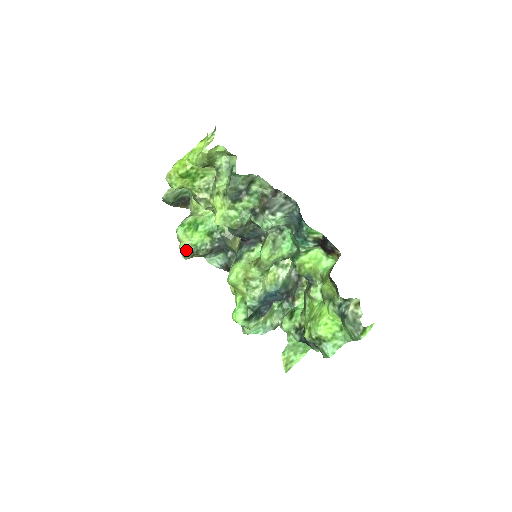
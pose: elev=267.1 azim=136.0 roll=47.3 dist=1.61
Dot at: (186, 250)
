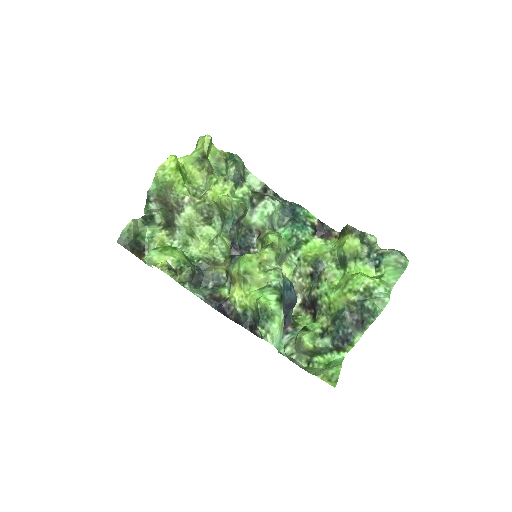
Dot at: (168, 266)
